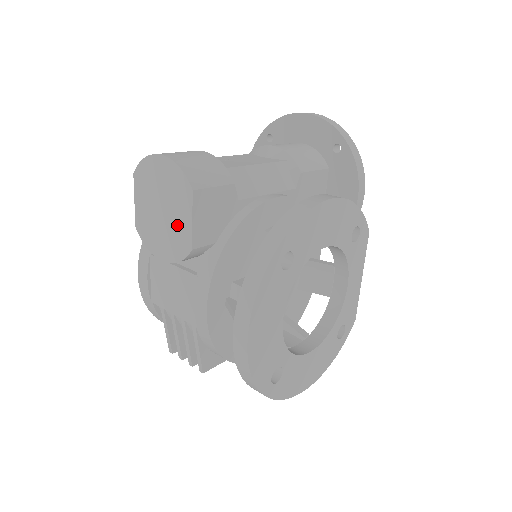
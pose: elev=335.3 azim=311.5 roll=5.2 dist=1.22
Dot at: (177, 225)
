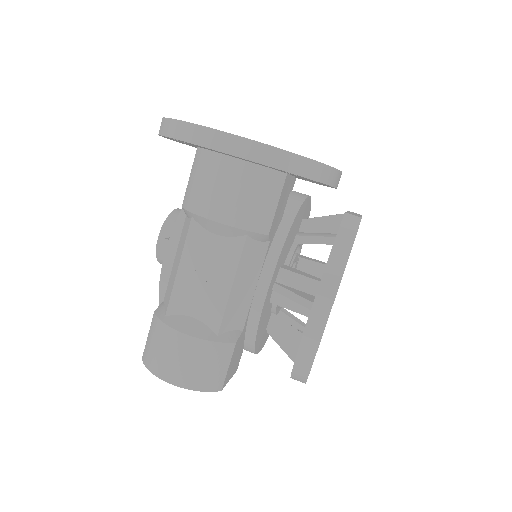
Dot at: occluded
